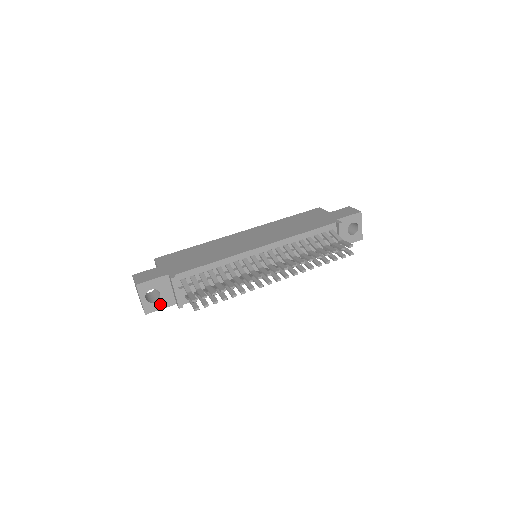
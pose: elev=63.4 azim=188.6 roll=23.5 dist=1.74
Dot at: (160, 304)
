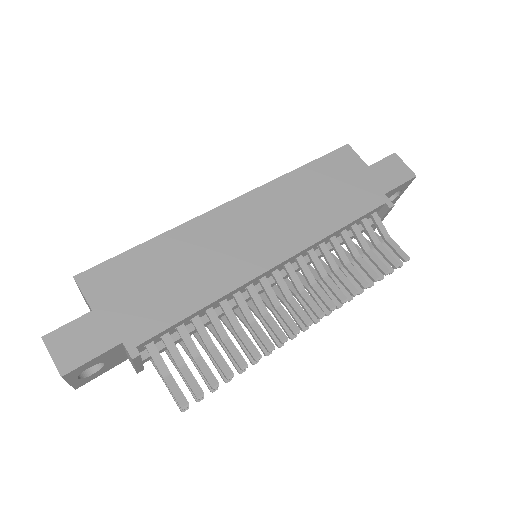
Dot at: (102, 371)
